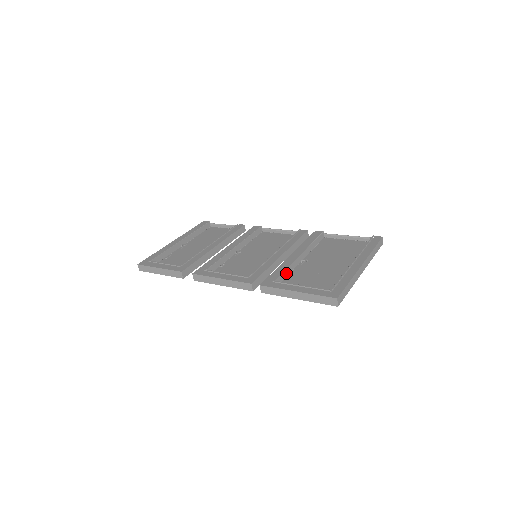
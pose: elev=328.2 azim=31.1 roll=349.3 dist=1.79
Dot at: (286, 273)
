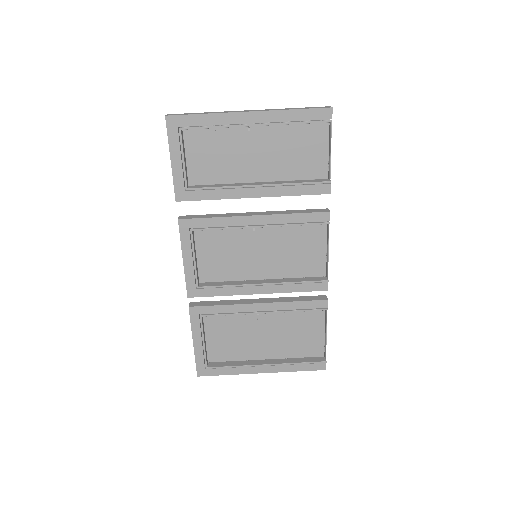
Dot at: (226, 313)
